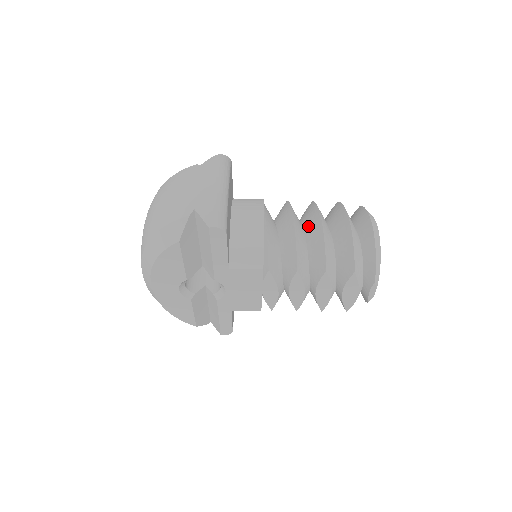
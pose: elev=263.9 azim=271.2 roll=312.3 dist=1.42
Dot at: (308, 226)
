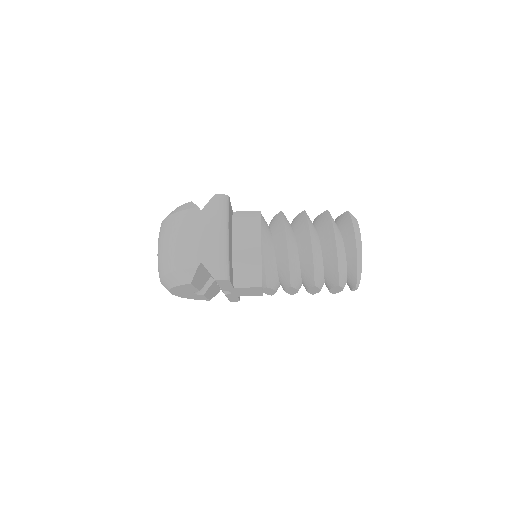
Dot at: (300, 241)
